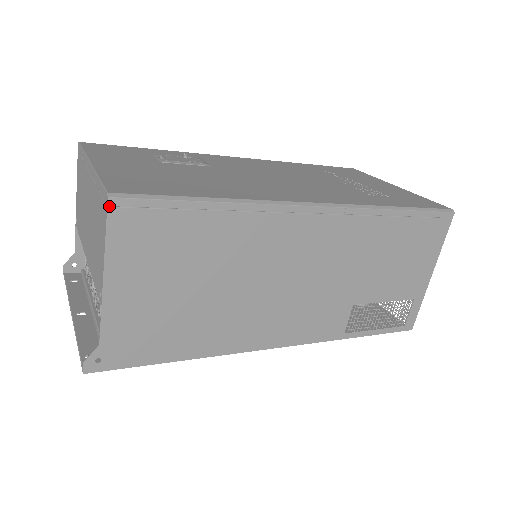
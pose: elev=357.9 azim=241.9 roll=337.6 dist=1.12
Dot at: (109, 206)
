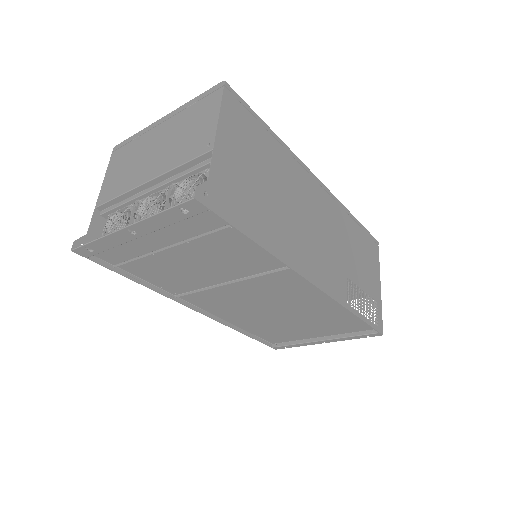
Dot at: (225, 86)
